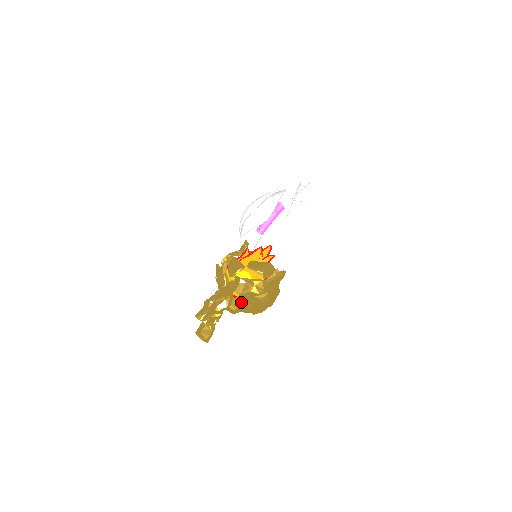
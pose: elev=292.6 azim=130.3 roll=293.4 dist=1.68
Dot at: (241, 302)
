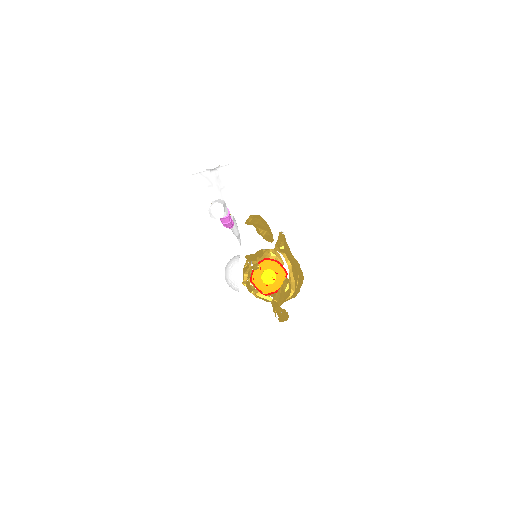
Dot at: occluded
